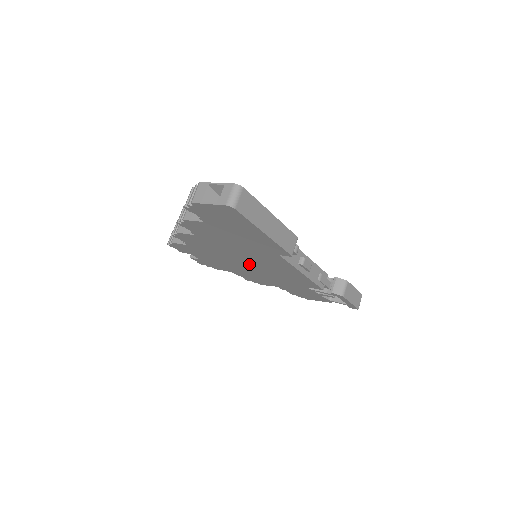
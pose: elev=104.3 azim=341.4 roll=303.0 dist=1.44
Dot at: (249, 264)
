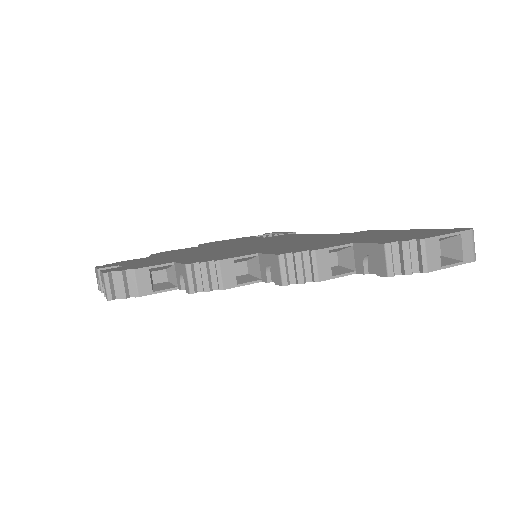
Dot at: occluded
